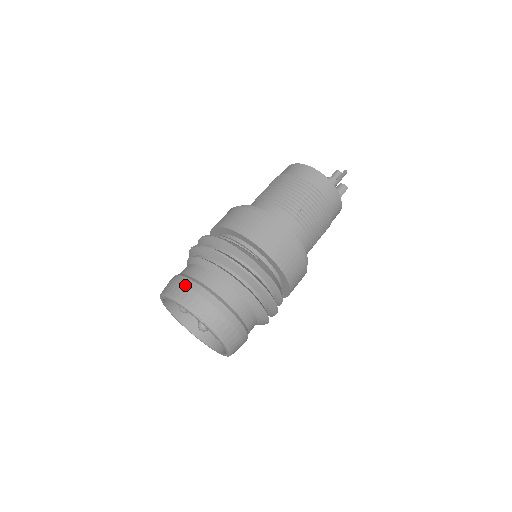
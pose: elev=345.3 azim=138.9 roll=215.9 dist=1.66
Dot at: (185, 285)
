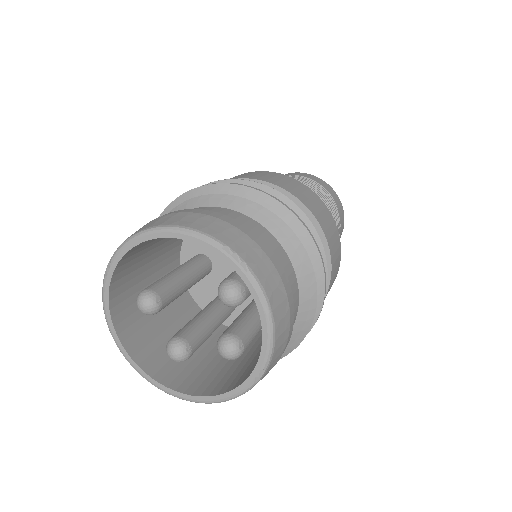
Dot at: (187, 212)
